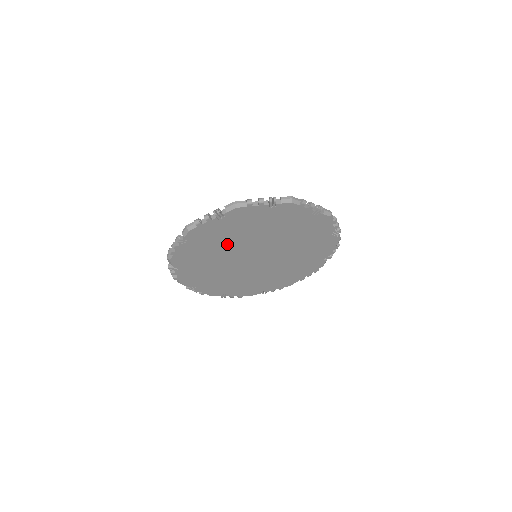
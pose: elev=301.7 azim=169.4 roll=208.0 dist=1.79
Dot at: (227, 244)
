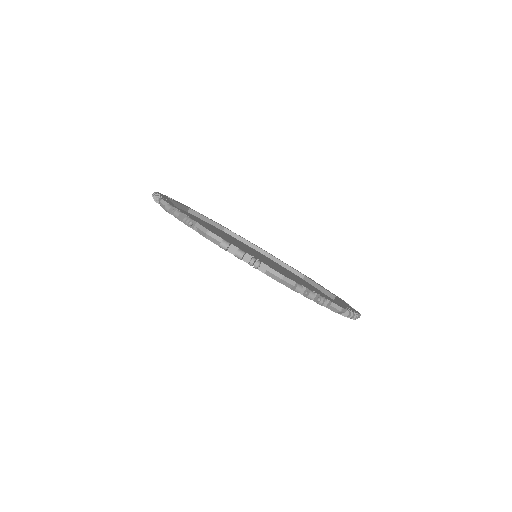
Dot at: occluded
